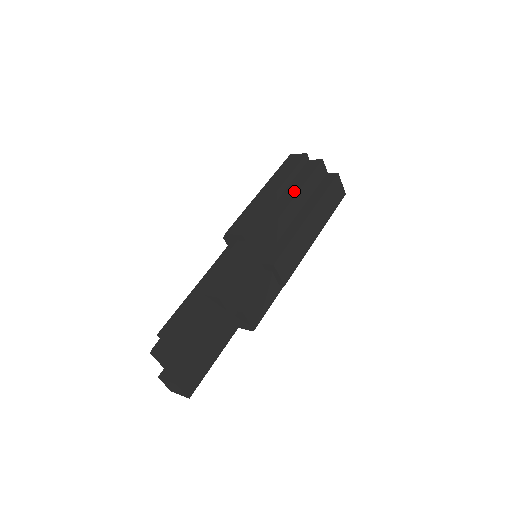
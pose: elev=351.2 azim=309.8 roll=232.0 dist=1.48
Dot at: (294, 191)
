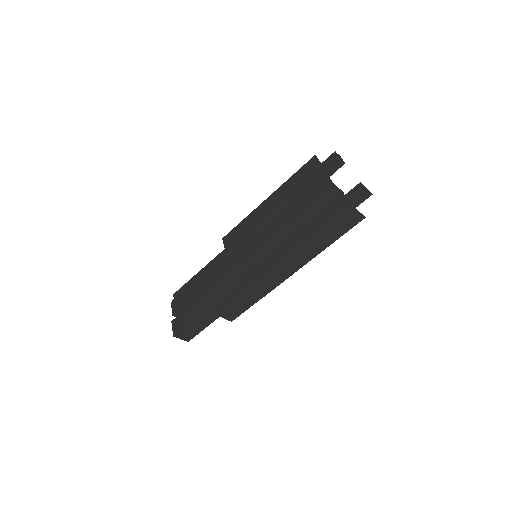
Dot at: (287, 218)
